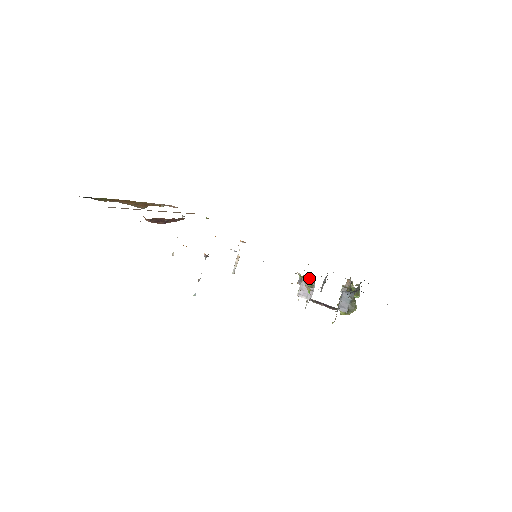
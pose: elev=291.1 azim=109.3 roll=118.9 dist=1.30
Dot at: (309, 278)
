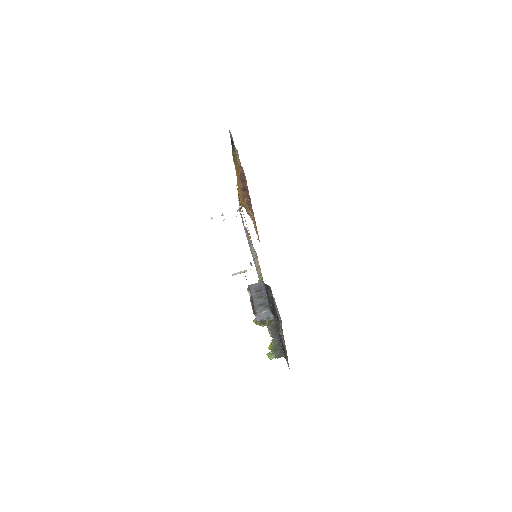
Dot at: occluded
